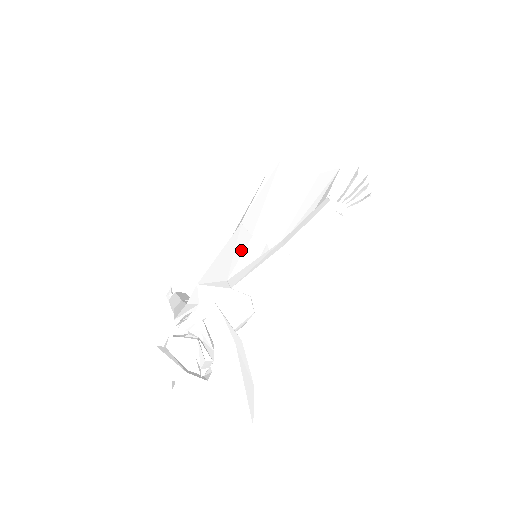
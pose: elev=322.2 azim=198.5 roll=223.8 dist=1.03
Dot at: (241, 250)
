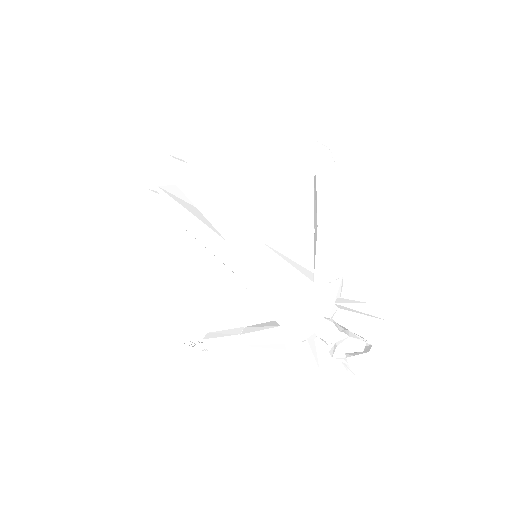
Dot at: (277, 258)
